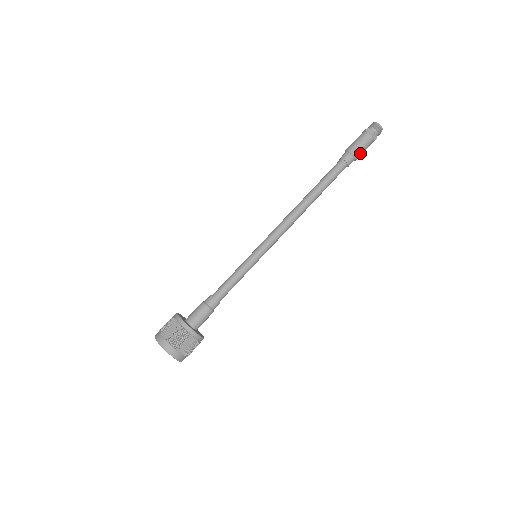
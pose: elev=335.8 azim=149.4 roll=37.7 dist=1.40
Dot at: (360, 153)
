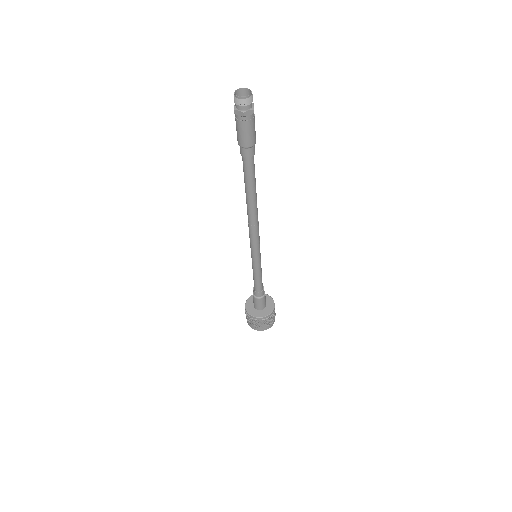
Dot at: (252, 138)
